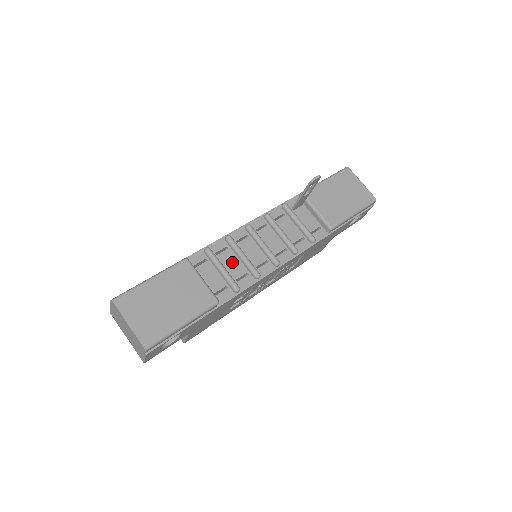
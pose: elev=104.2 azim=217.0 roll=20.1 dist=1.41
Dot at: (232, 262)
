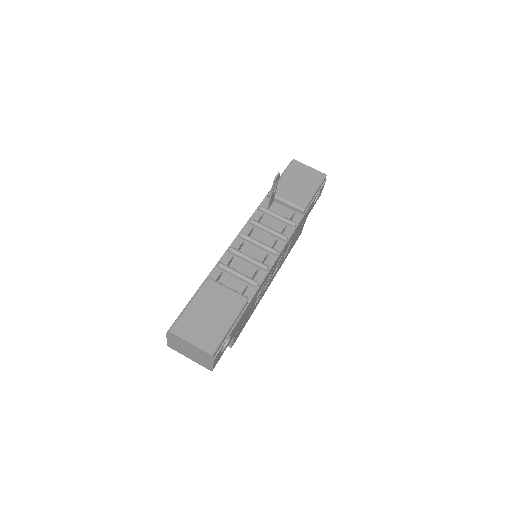
Dot at: (242, 266)
